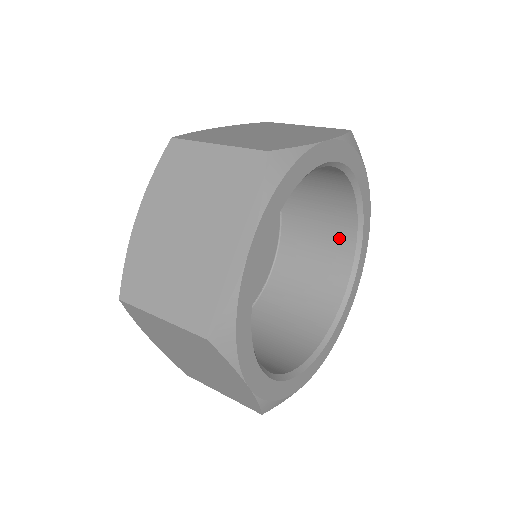
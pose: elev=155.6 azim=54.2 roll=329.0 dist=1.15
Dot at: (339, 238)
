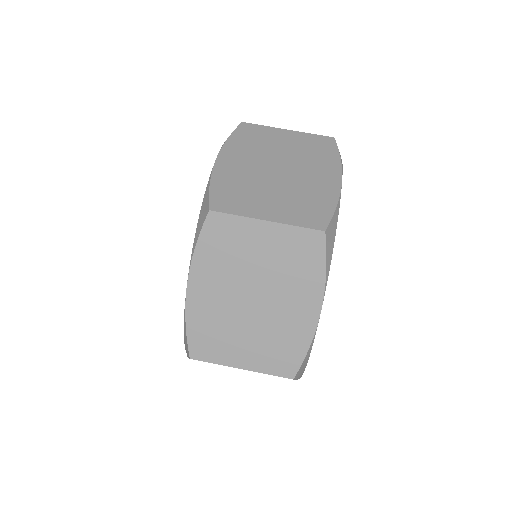
Dot at: occluded
